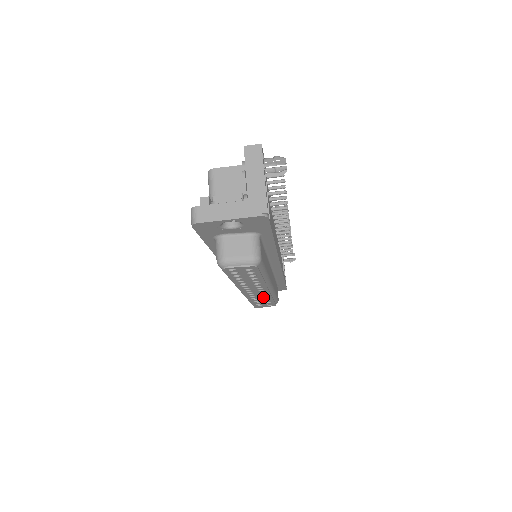
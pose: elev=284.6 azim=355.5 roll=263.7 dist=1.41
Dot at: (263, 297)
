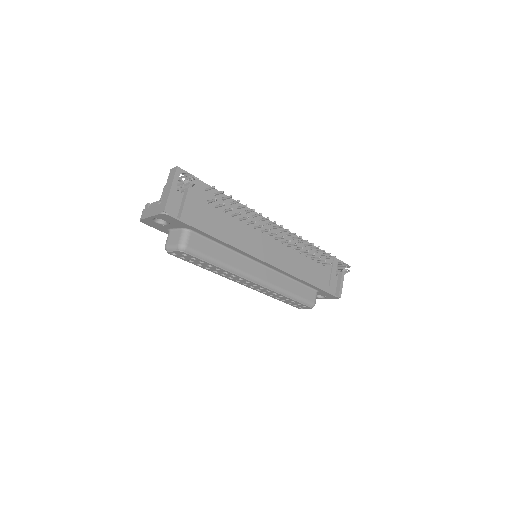
Dot at: (271, 292)
